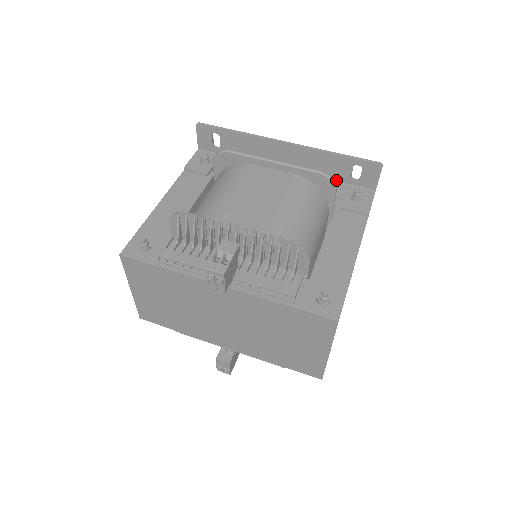
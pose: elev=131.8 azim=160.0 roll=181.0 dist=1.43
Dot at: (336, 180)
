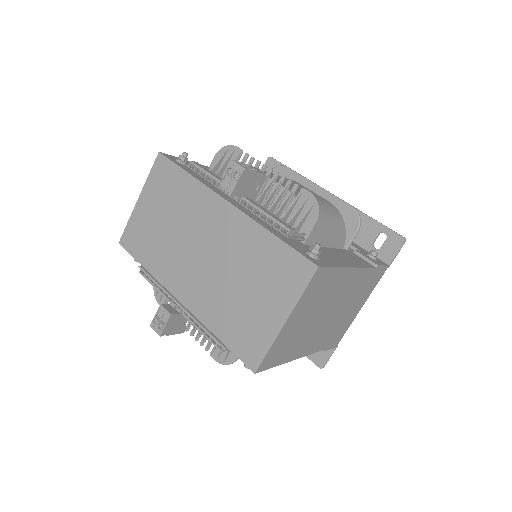
Dot at: (358, 243)
